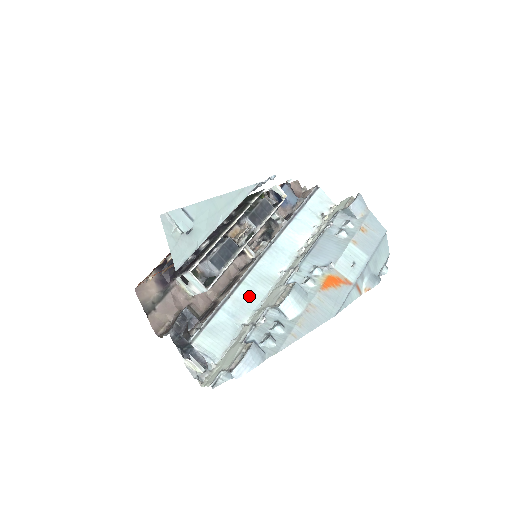
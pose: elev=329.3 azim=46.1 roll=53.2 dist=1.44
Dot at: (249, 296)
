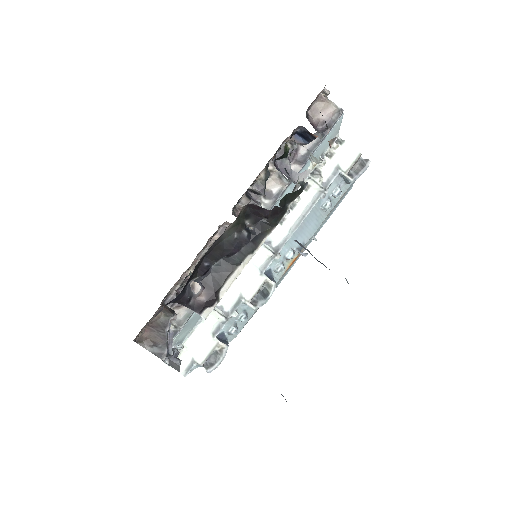
Dot at: occluded
